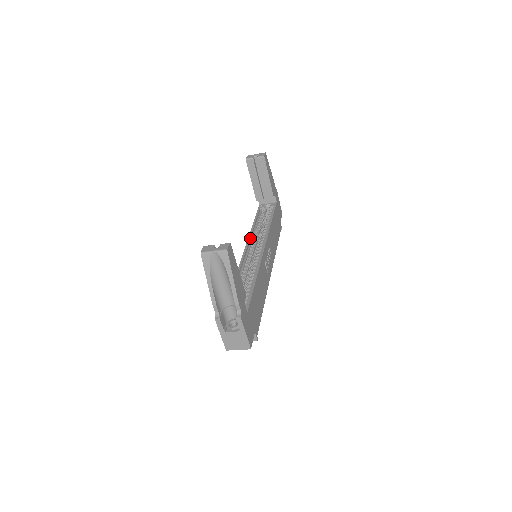
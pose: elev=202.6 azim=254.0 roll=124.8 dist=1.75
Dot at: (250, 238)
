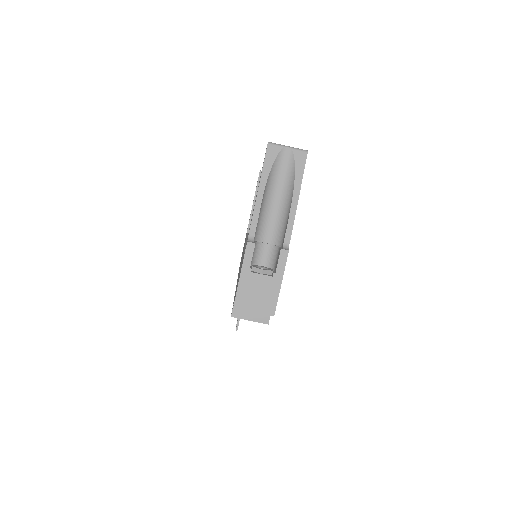
Dot at: occluded
